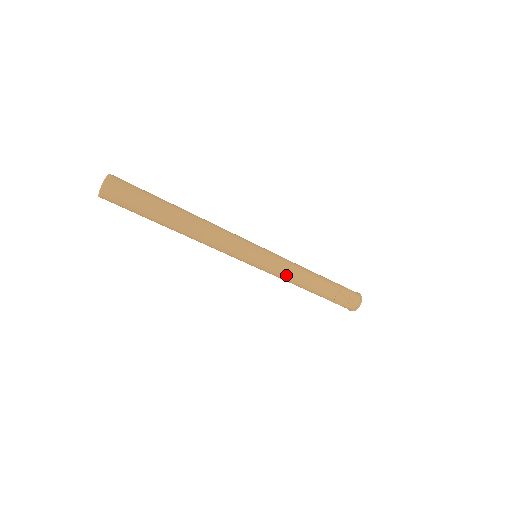
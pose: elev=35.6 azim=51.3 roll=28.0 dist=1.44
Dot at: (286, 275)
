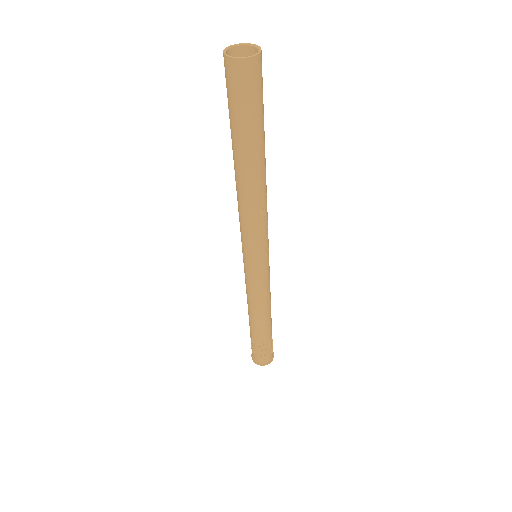
Dot at: (258, 295)
